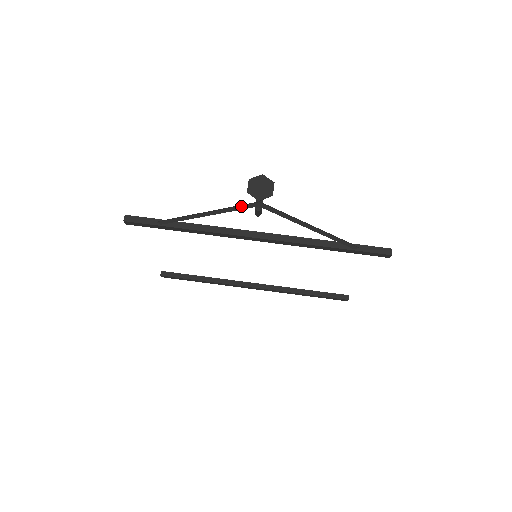
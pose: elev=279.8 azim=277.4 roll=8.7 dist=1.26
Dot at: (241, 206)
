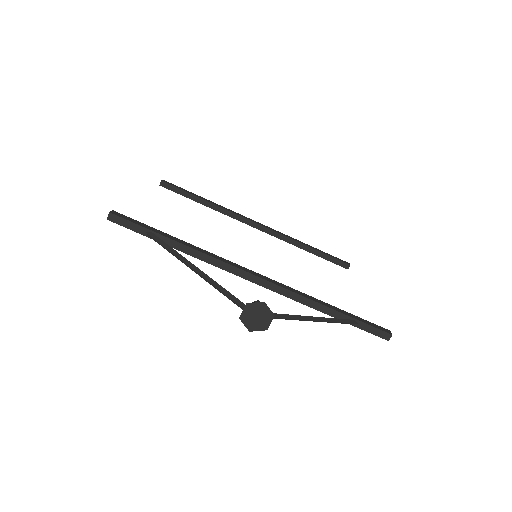
Dot at: (234, 301)
